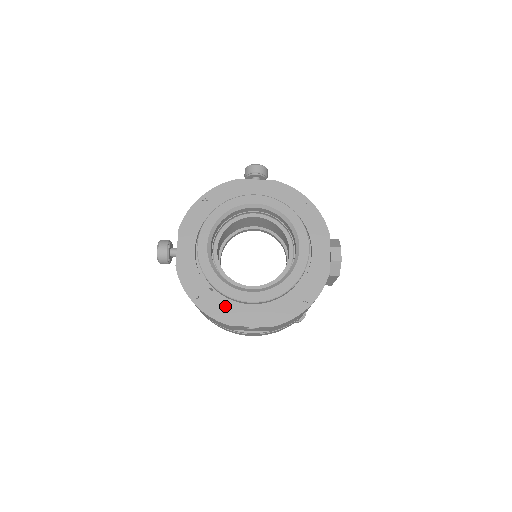
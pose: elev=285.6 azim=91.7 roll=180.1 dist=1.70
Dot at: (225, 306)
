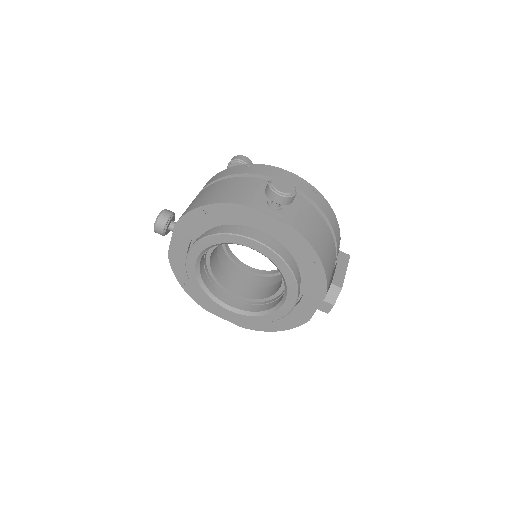
Dot at: occluded
